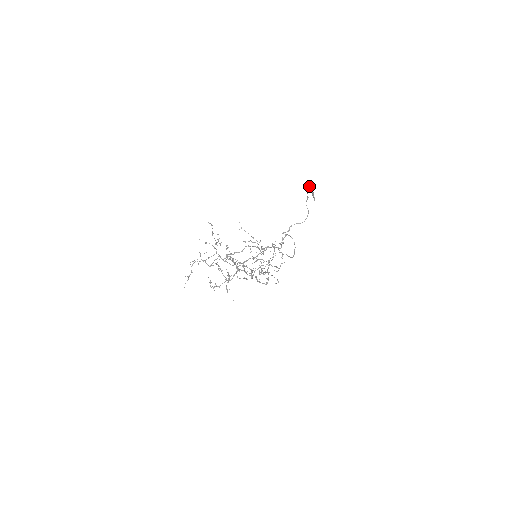
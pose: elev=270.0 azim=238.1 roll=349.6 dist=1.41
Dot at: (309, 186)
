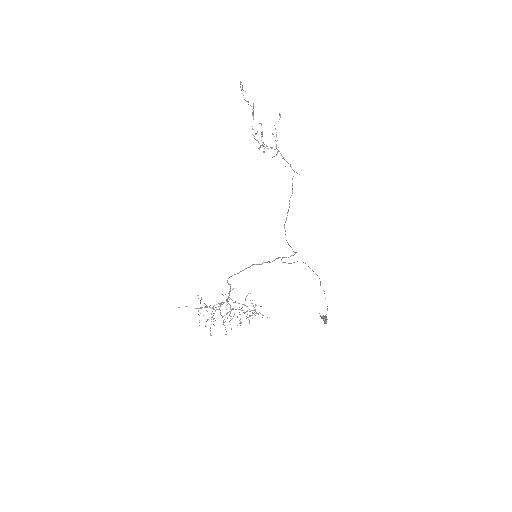
Dot at: (324, 320)
